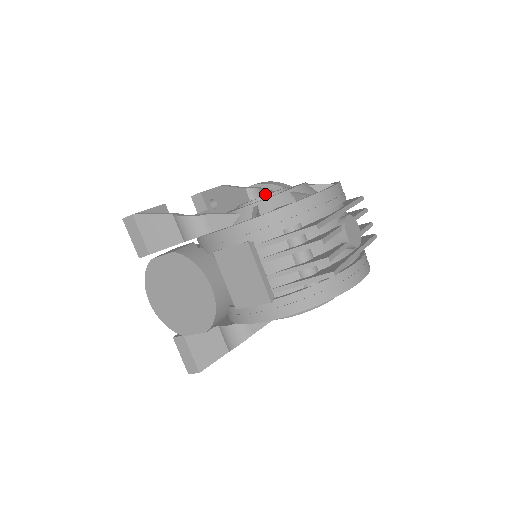
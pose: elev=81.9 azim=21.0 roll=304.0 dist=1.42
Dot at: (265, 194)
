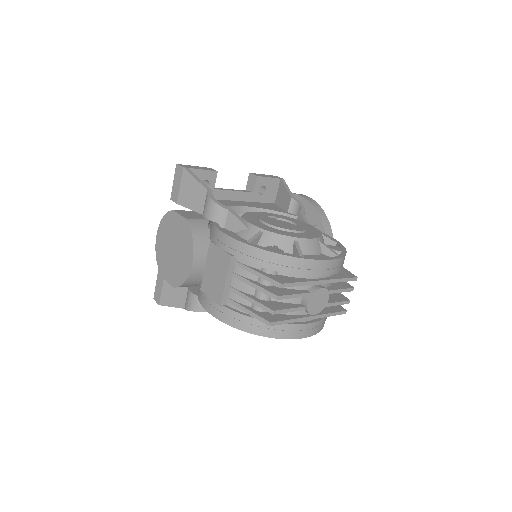
Dot at: (299, 215)
